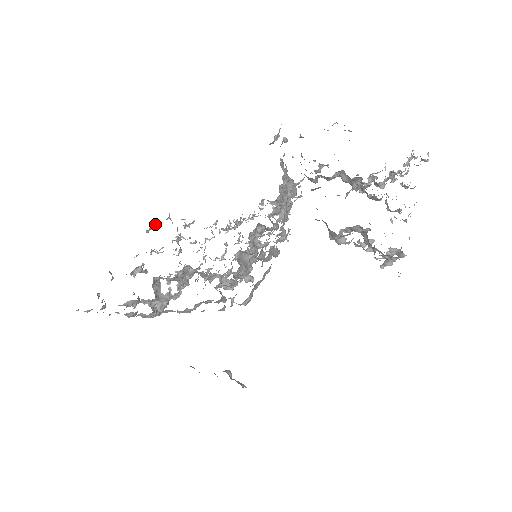
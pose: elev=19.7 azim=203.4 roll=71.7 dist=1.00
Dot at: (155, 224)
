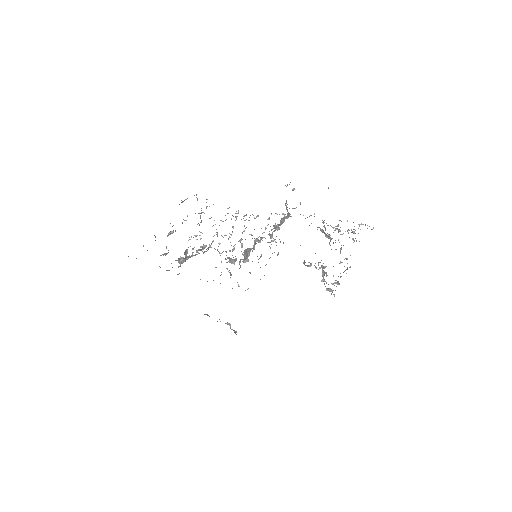
Dot at: occluded
